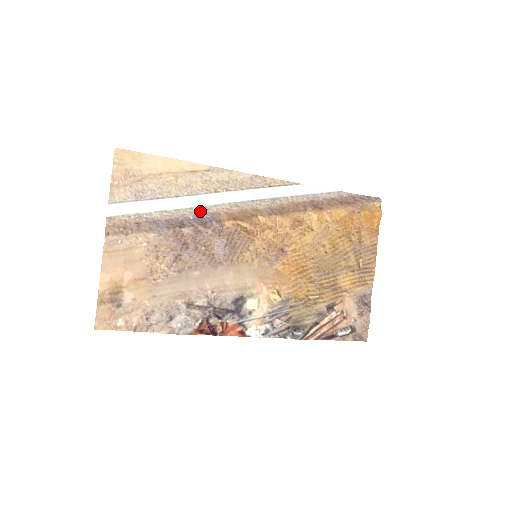
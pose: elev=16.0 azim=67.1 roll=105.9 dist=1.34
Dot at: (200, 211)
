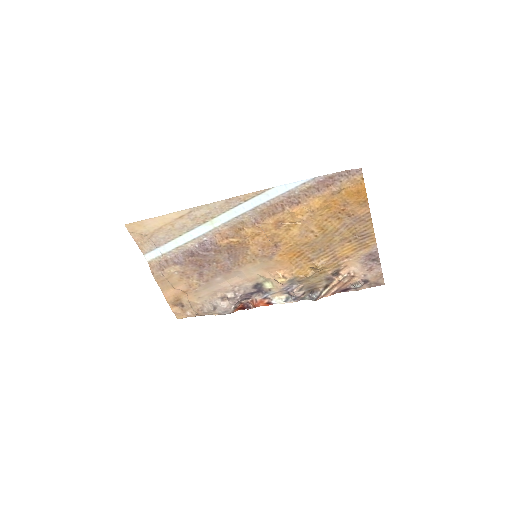
Dot at: (201, 239)
